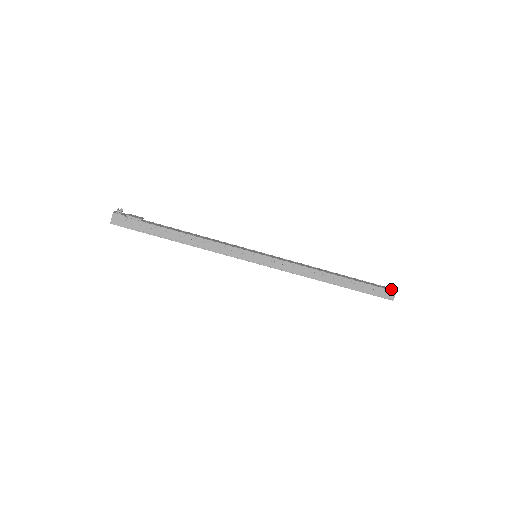
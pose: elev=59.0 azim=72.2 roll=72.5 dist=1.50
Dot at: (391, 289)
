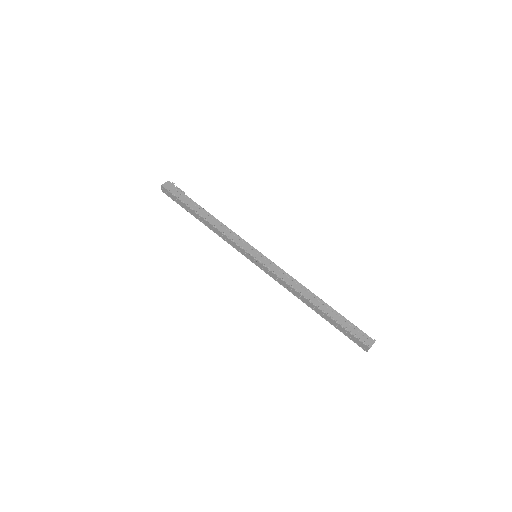
Dot at: occluded
